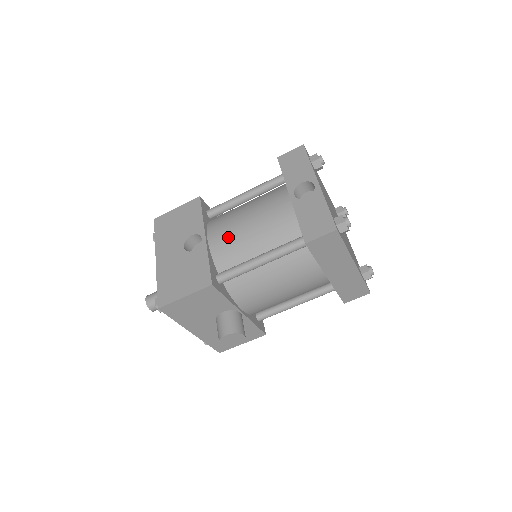
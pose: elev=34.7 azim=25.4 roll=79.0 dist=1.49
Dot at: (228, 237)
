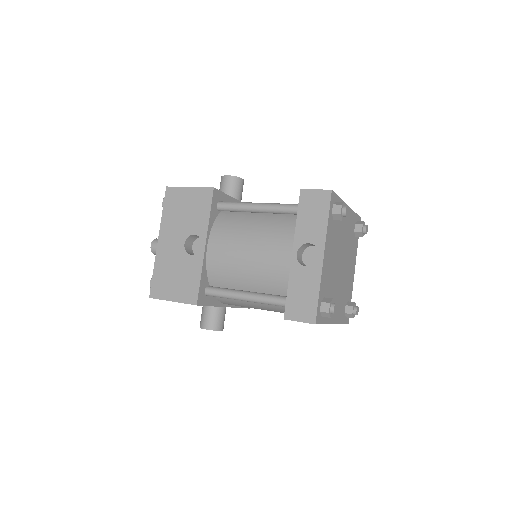
Dot at: (225, 258)
